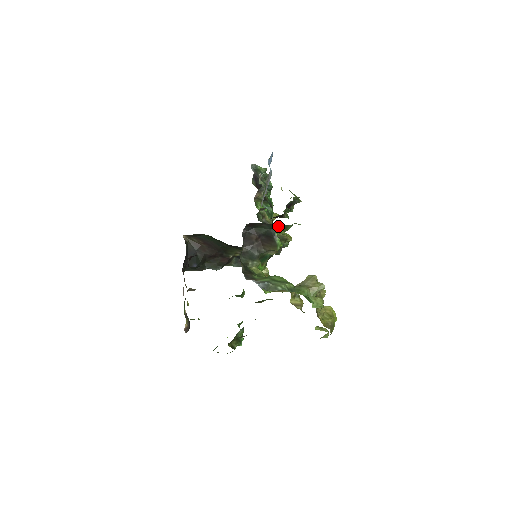
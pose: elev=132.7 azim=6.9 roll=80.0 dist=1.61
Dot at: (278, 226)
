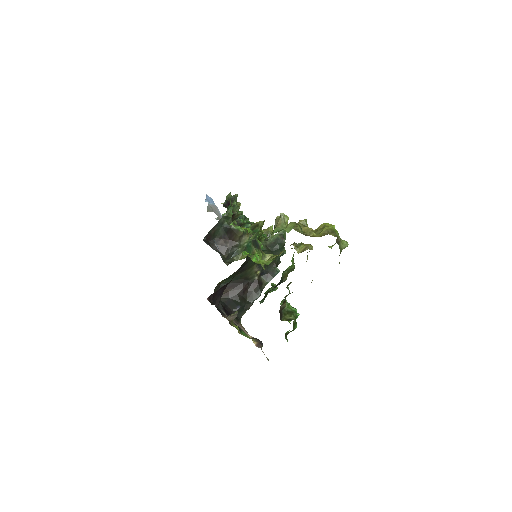
Dot at: (224, 219)
